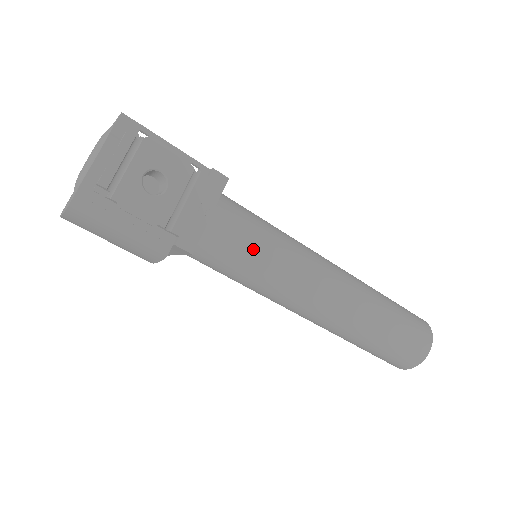
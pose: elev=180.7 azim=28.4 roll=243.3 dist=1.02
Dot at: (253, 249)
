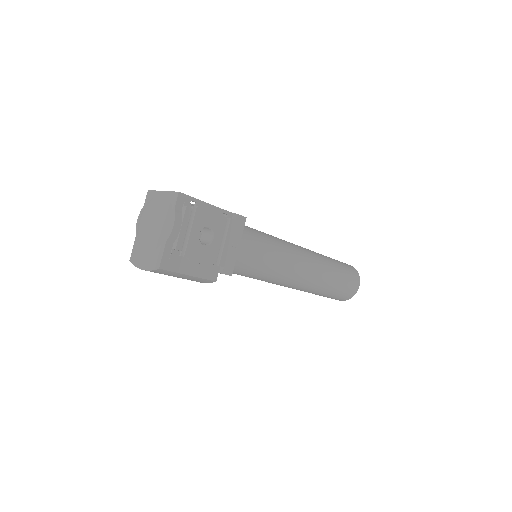
Dot at: (262, 259)
